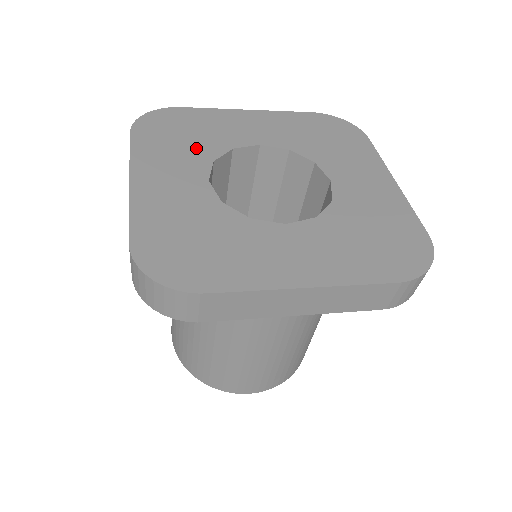
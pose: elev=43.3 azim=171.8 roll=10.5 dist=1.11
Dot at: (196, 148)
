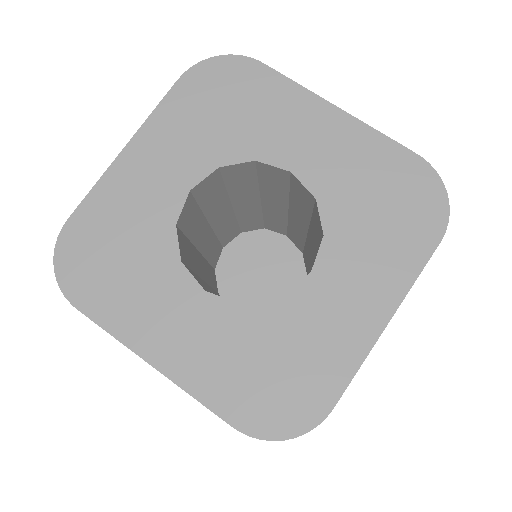
Dot at: (219, 138)
